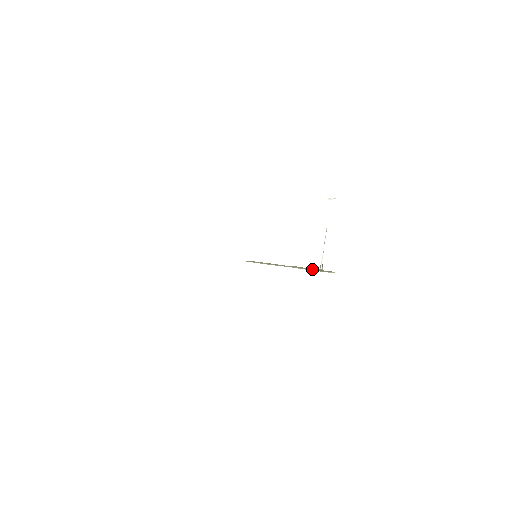
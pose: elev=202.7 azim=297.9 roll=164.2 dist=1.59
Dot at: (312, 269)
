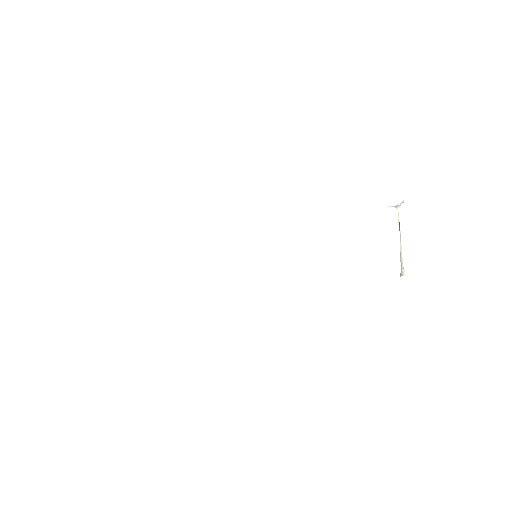
Dot at: occluded
